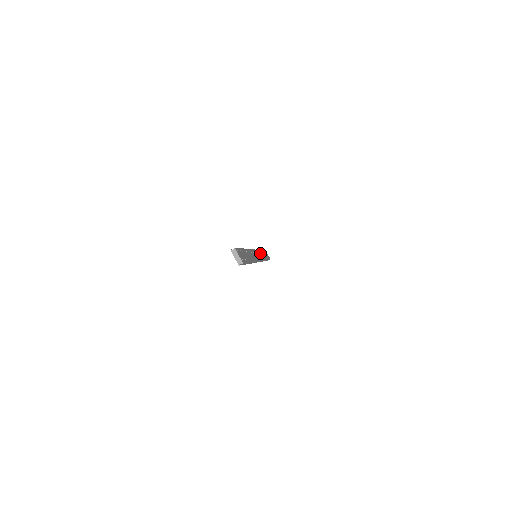
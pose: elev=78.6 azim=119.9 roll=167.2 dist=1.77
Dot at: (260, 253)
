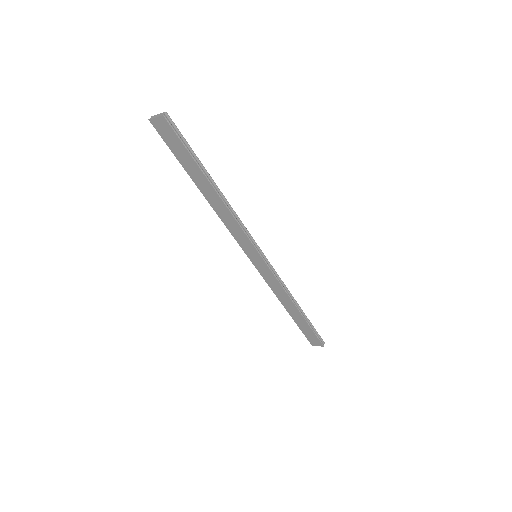
Dot at: occluded
